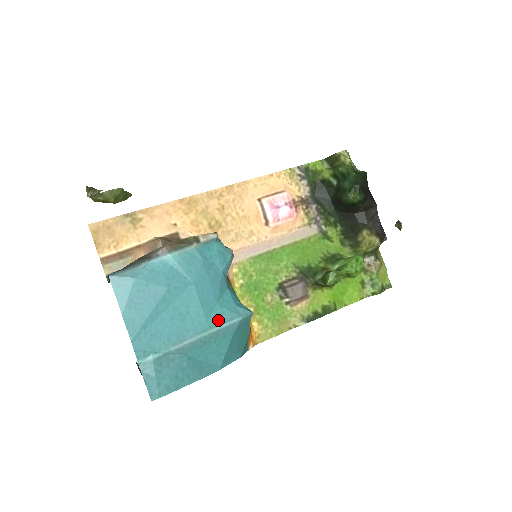
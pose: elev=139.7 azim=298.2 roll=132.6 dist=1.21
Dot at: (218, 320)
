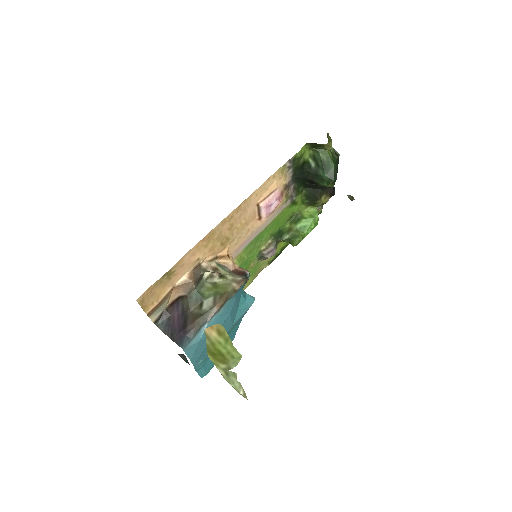
Dot at: (238, 319)
